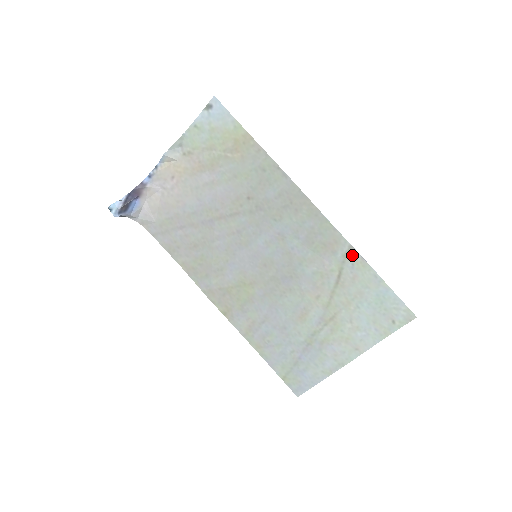
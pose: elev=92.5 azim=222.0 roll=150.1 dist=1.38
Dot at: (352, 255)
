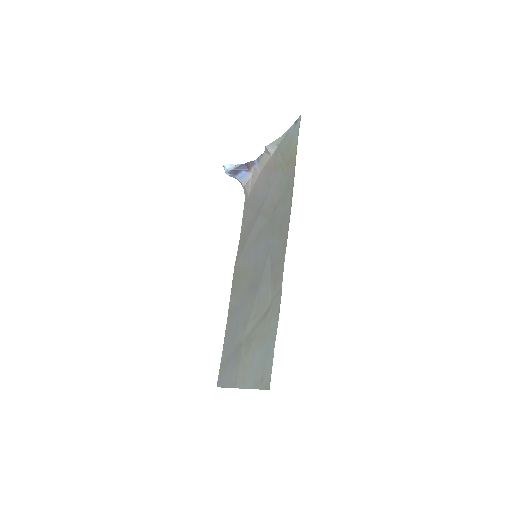
Dot at: (279, 298)
